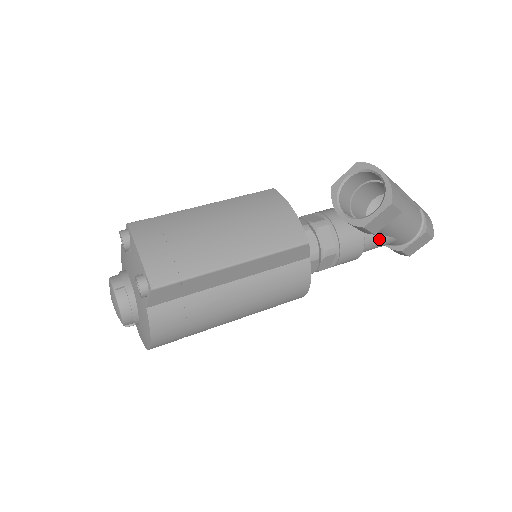
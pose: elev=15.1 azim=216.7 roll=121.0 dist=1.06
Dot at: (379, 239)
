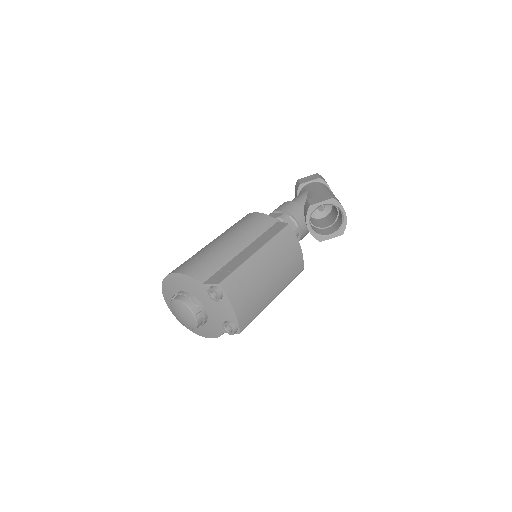
Dot at: occluded
